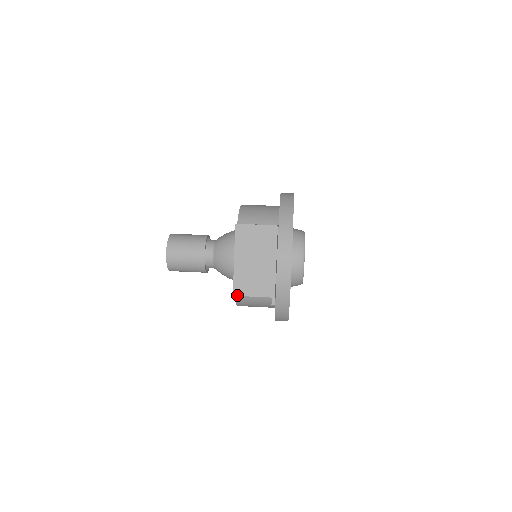
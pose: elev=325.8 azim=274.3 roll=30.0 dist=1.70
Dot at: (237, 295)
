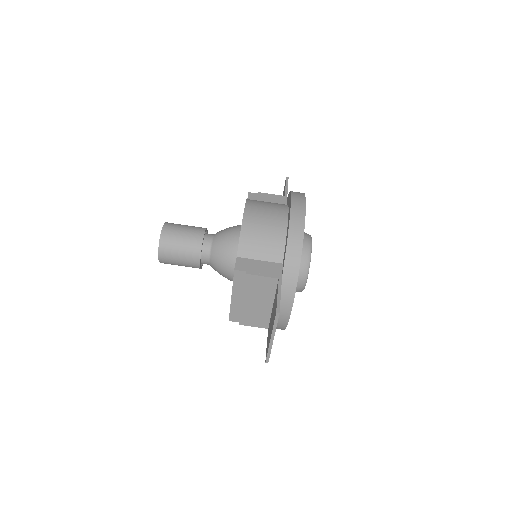
Dot at: occluded
